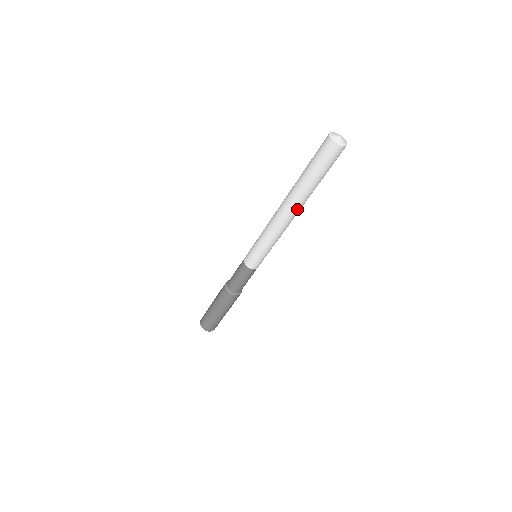
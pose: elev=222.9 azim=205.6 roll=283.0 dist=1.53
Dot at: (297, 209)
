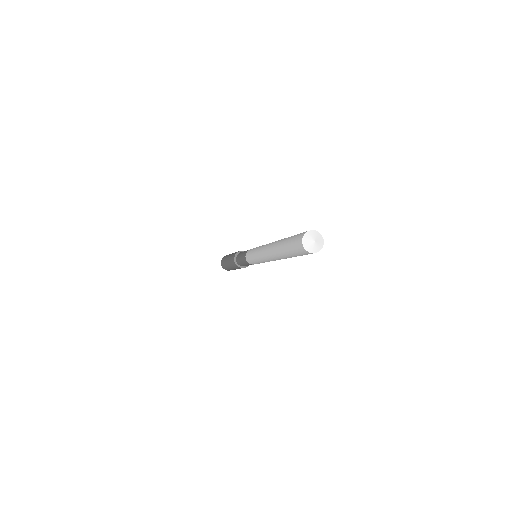
Dot at: occluded
